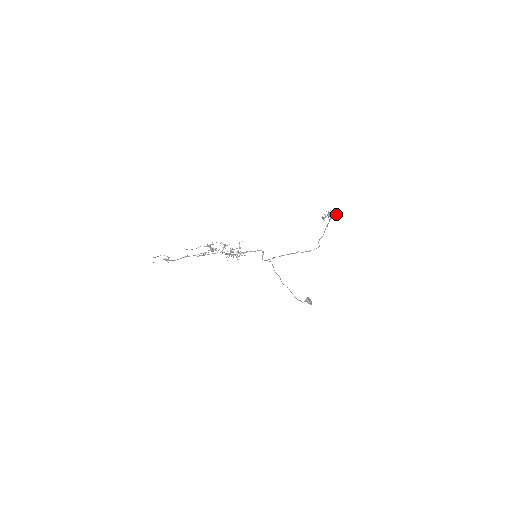
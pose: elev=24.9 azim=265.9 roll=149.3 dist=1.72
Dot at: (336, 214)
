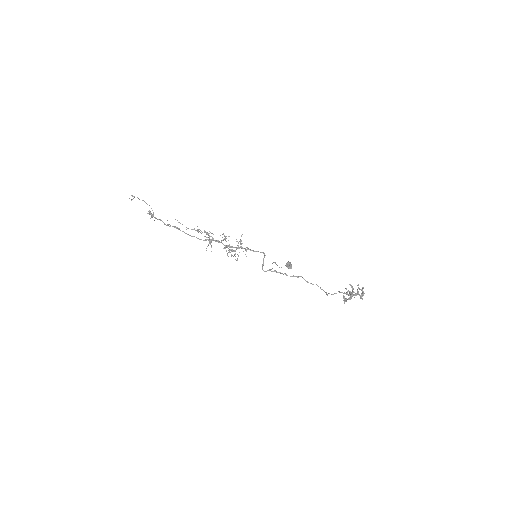
Dot at: occluded
